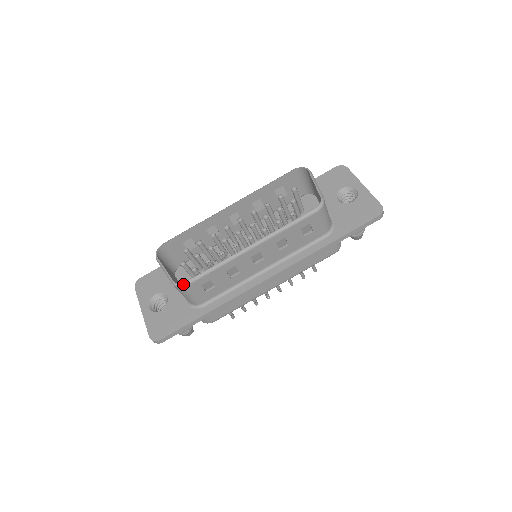
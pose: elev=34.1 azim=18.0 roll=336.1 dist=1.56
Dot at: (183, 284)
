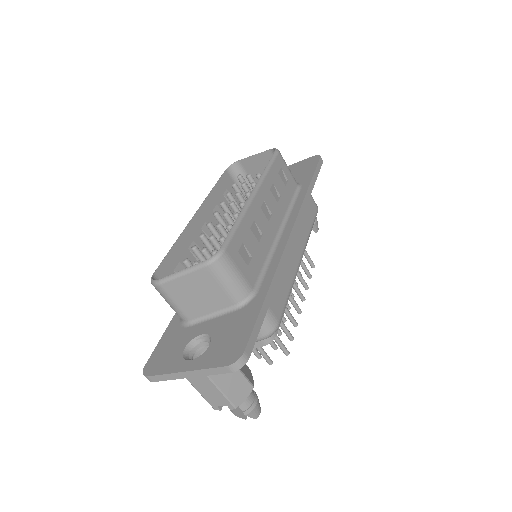
Dot at: (219, 250)
